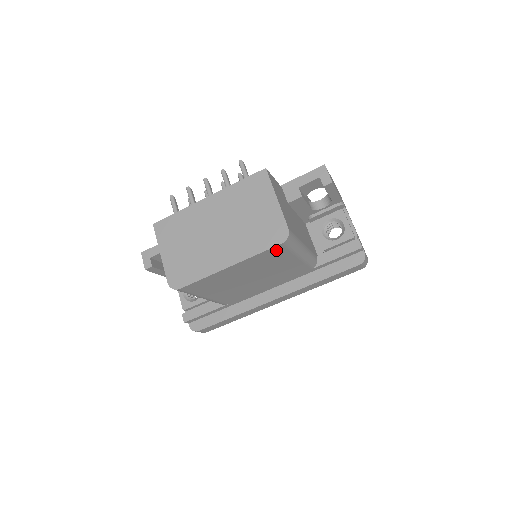
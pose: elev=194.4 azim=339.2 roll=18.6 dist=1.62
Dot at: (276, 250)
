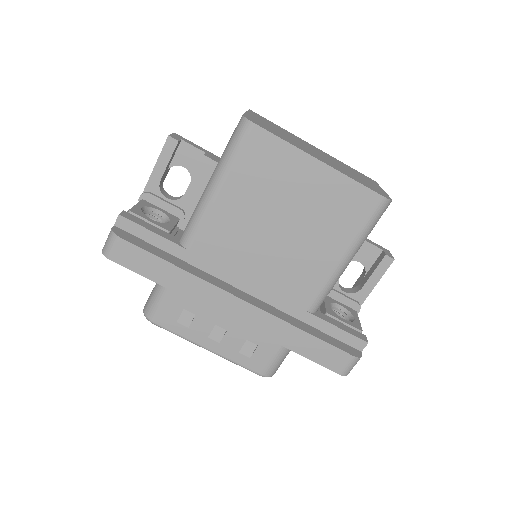
Dot at: (365, 202)
